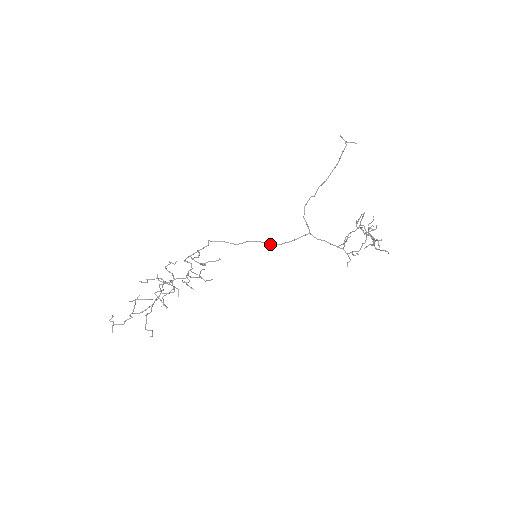
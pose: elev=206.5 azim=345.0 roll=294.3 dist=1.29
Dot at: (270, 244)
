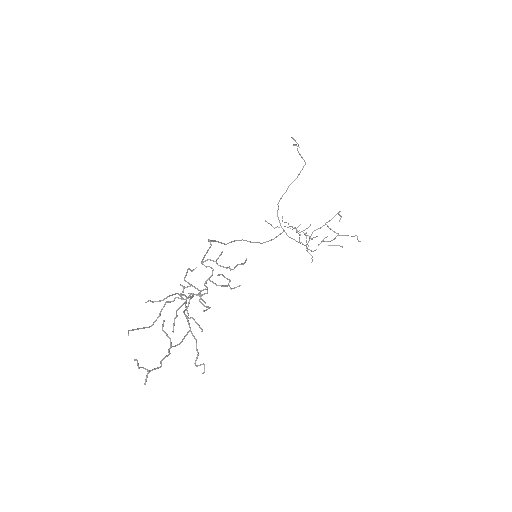
Dot at: occluded
